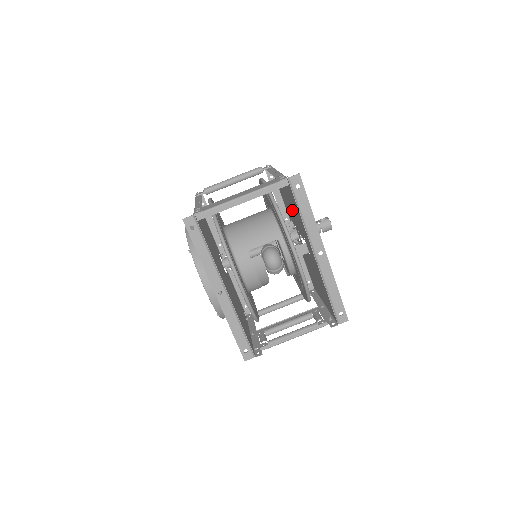
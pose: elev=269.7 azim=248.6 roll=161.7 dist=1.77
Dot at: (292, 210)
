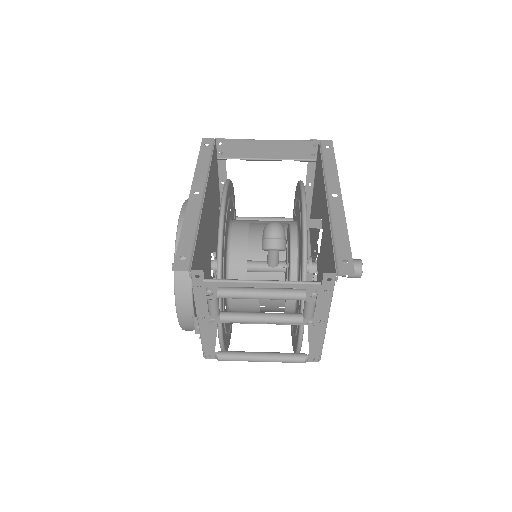
Dot at: (316, 211)
